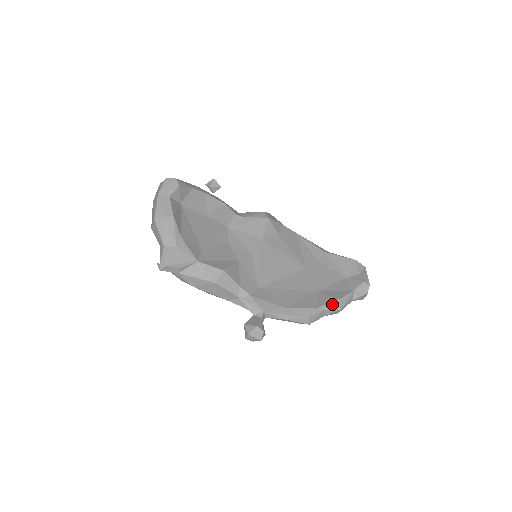
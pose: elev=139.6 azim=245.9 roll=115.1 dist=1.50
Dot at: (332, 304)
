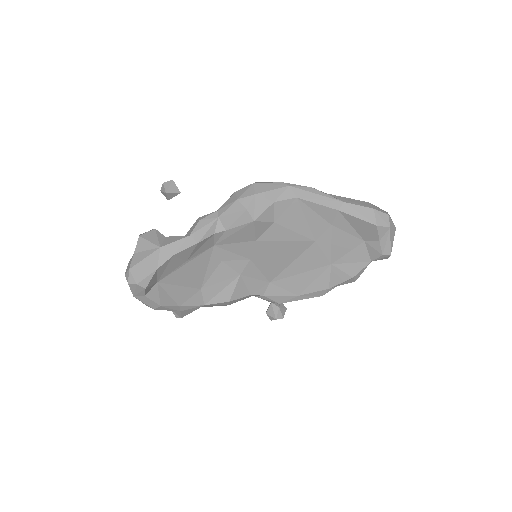
Dot at: (345, 282)
